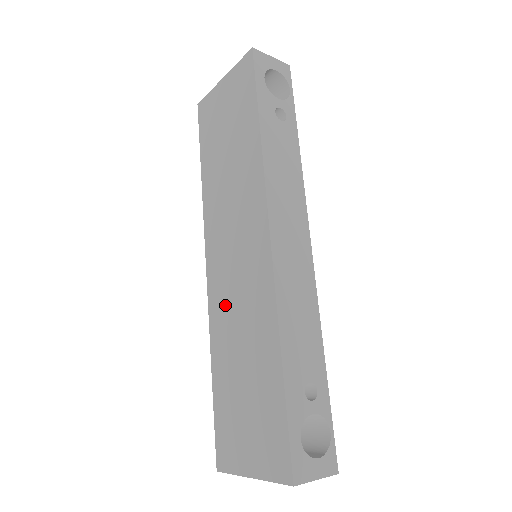
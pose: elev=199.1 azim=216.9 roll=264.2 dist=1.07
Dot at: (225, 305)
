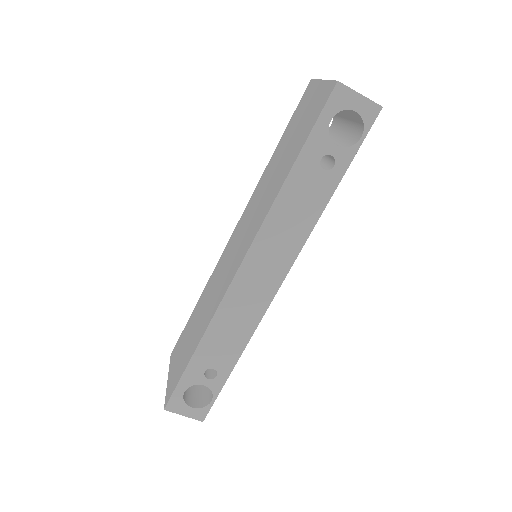
Dot at: (218, 273)
